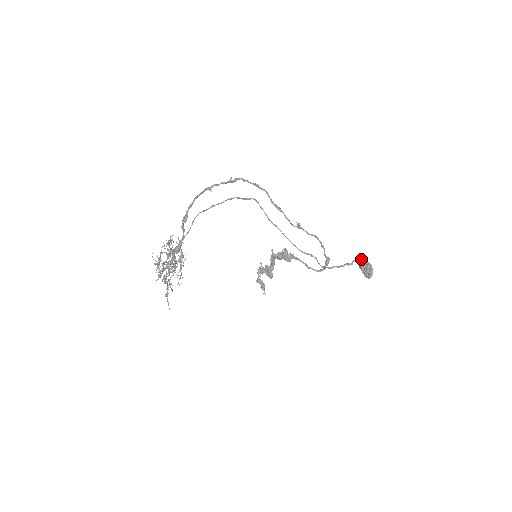
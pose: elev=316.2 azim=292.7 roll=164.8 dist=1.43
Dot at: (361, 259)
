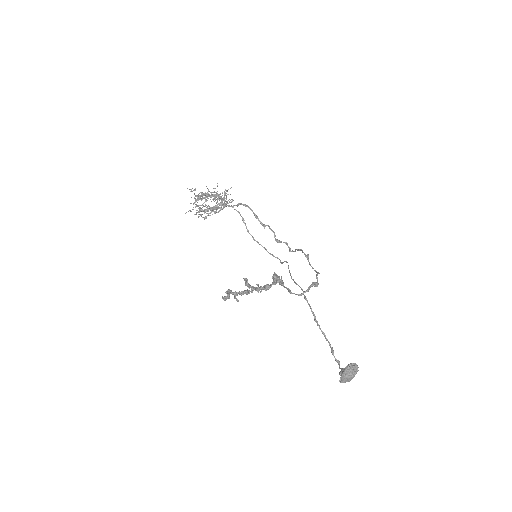
Dot at: occluded
